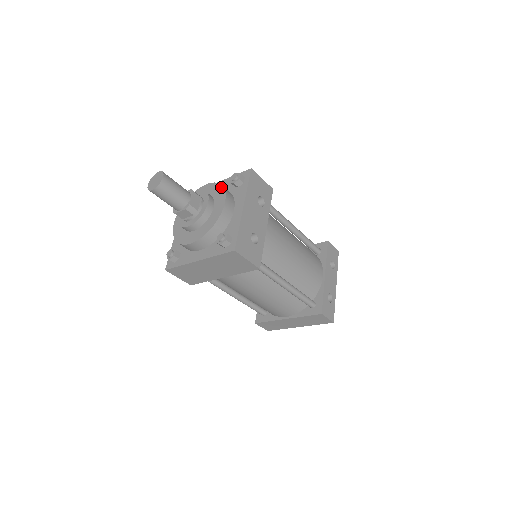
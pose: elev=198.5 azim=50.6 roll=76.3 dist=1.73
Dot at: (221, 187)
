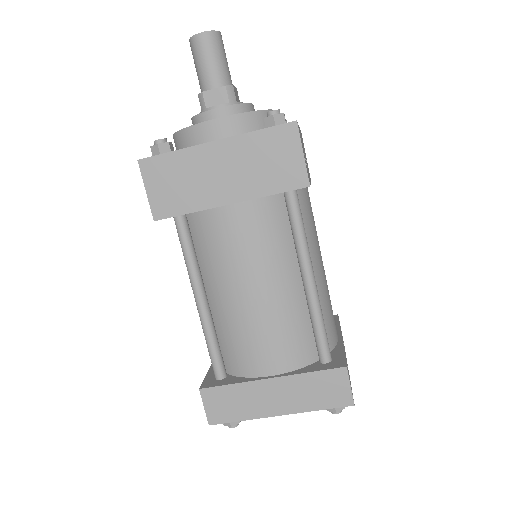
Dot at: occluded
